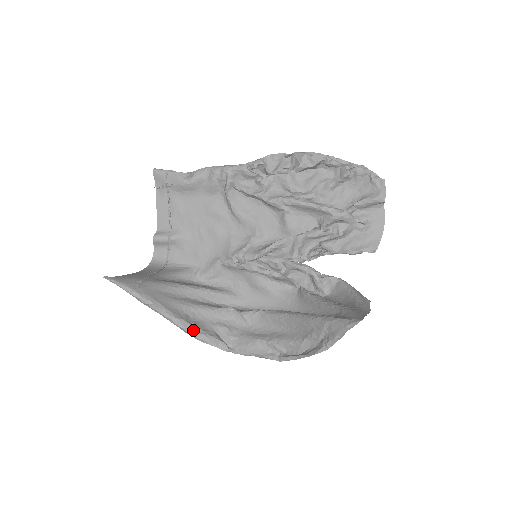
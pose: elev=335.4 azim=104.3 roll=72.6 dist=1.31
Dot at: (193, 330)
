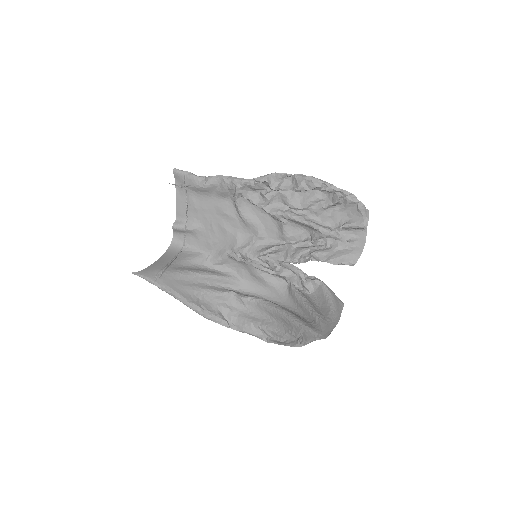
Dot at: (202, 311)
